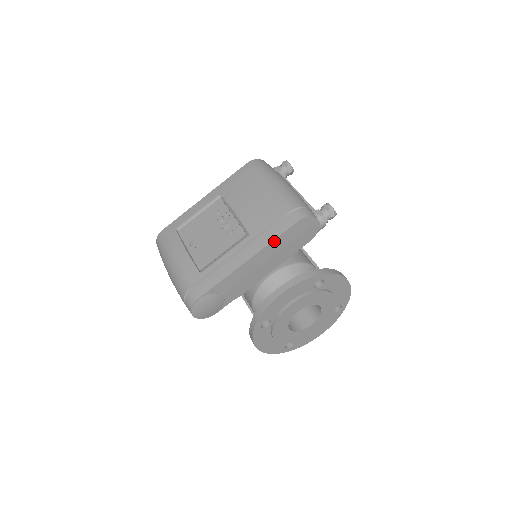
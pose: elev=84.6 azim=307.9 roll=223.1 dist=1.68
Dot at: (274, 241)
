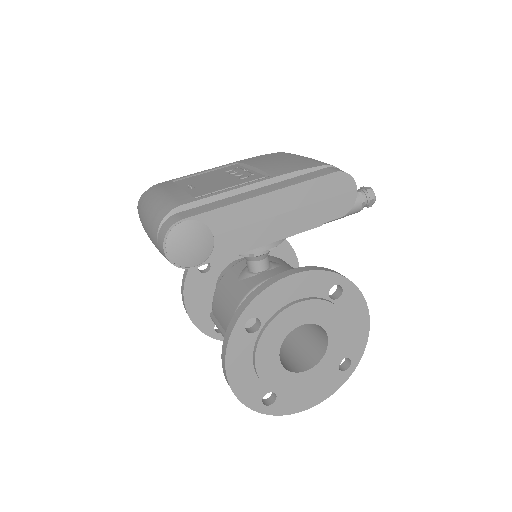
Dot at: (302, 185)
